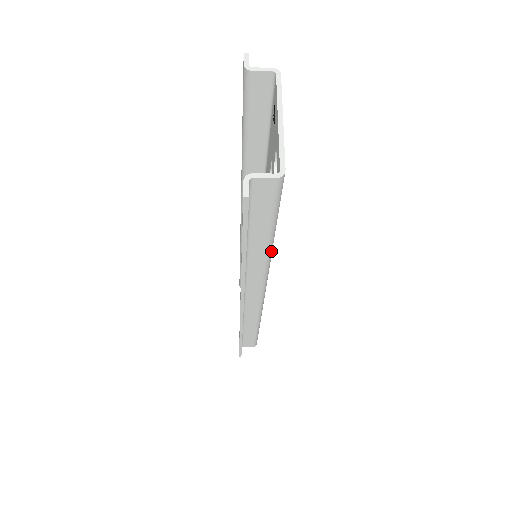
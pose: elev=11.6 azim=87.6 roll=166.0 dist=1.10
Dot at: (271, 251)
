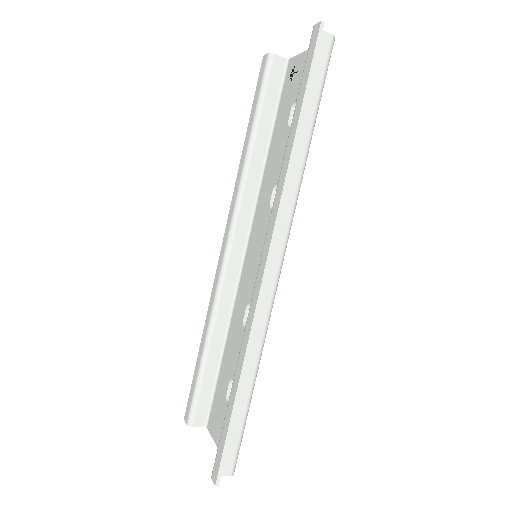
Dot at: occluded
